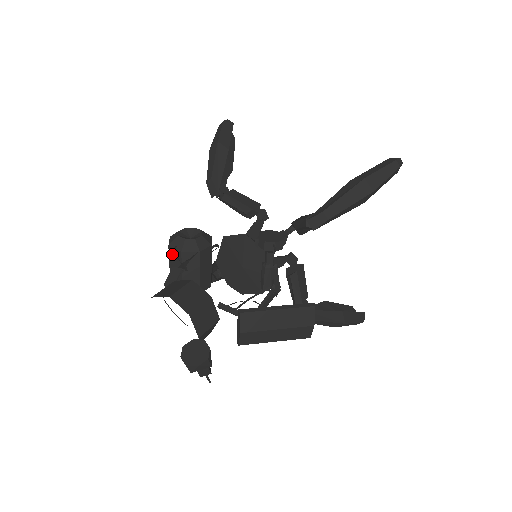
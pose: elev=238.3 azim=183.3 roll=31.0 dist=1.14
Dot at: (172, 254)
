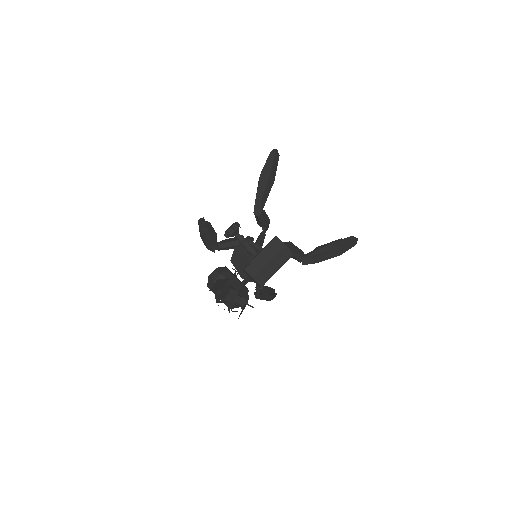
Dot at: occluded
